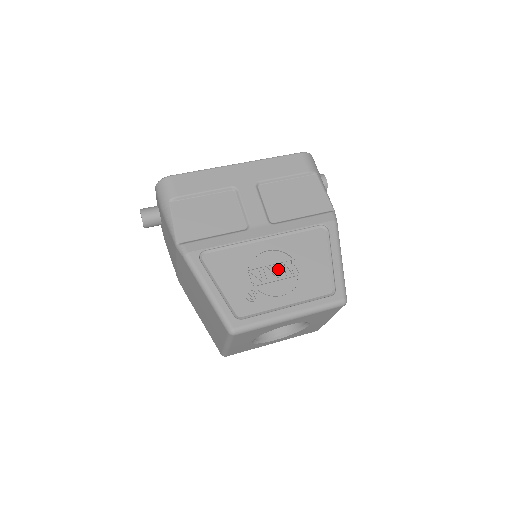
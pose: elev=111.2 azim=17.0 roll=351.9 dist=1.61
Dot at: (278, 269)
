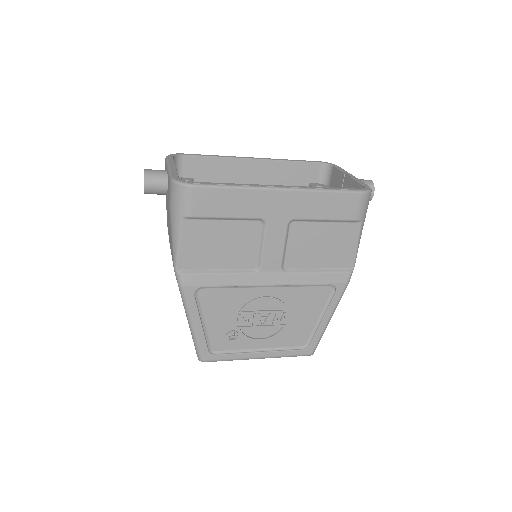
Dot at: (267, 318)
